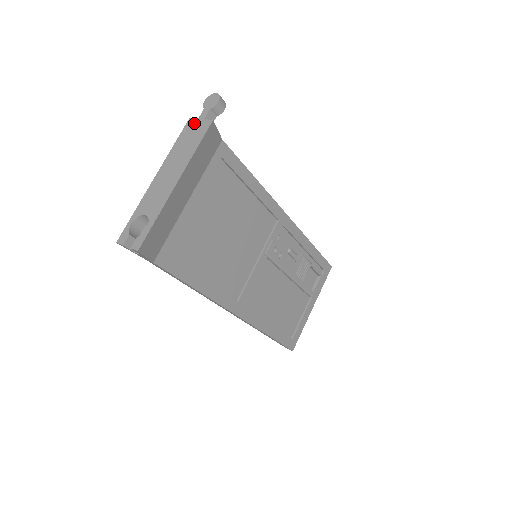
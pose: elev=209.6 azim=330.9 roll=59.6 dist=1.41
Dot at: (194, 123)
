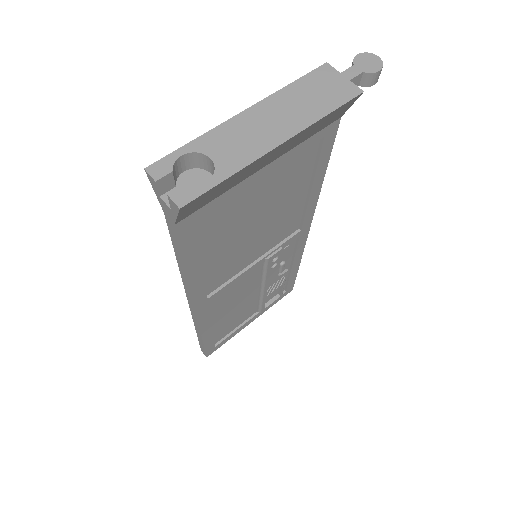
Dot at: (333, 75)
